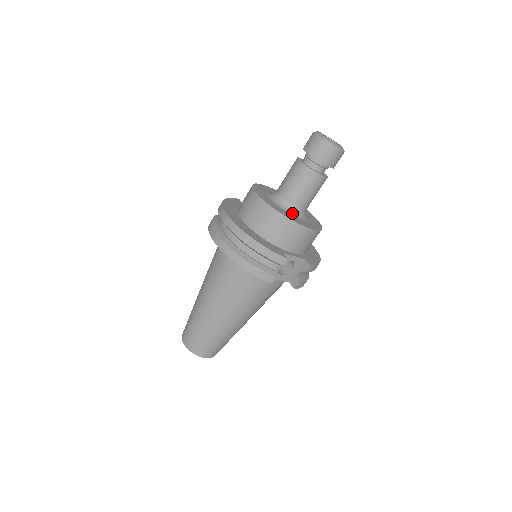
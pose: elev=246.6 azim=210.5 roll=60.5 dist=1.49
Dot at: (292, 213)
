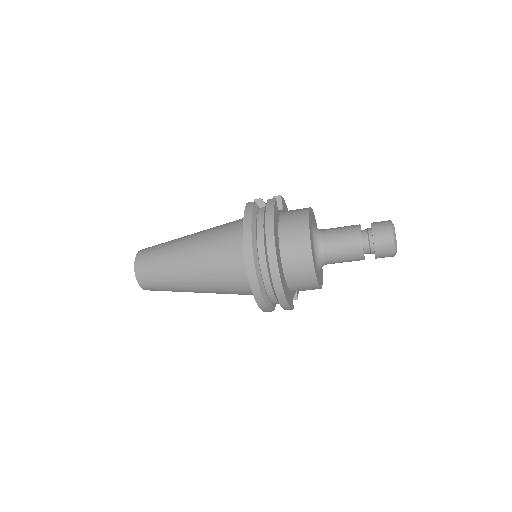
Dot at: (320, 269)
